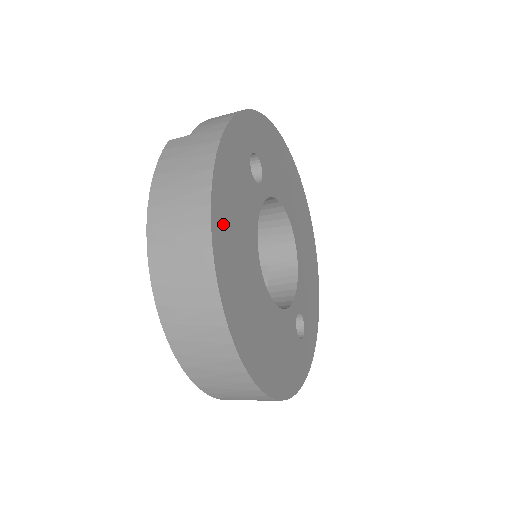
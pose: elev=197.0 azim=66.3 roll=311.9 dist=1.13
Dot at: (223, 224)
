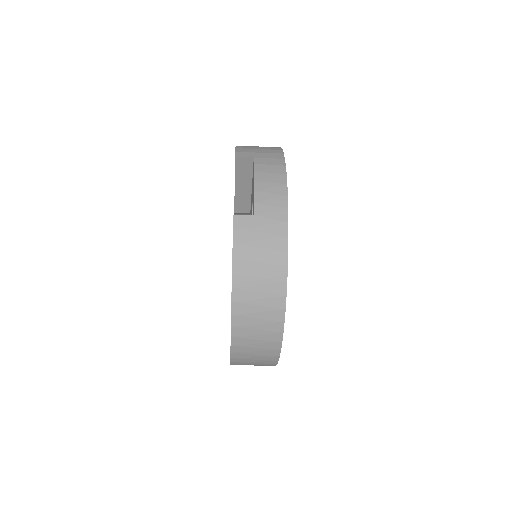
Dot at: occluded
